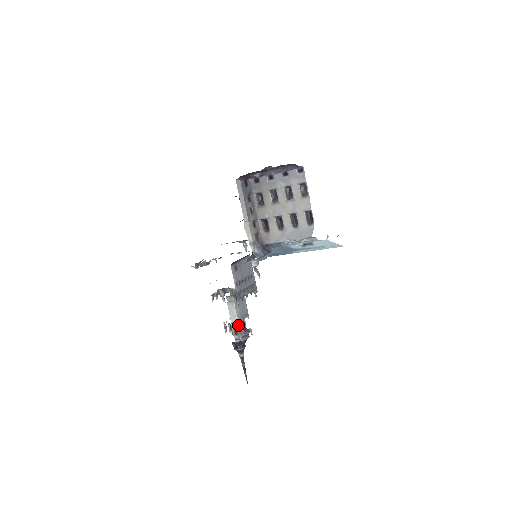
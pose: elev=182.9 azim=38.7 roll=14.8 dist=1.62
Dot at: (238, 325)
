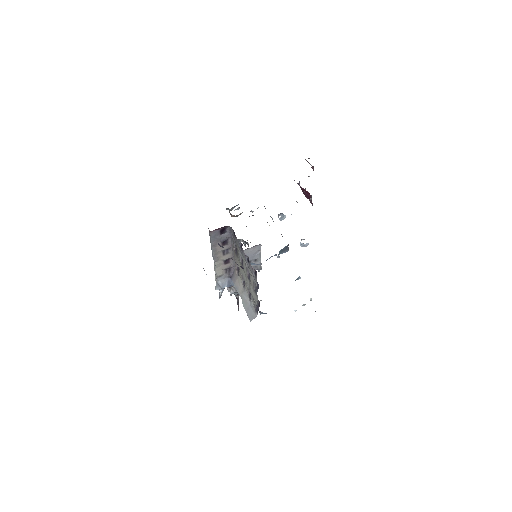
Dot at: occluded
